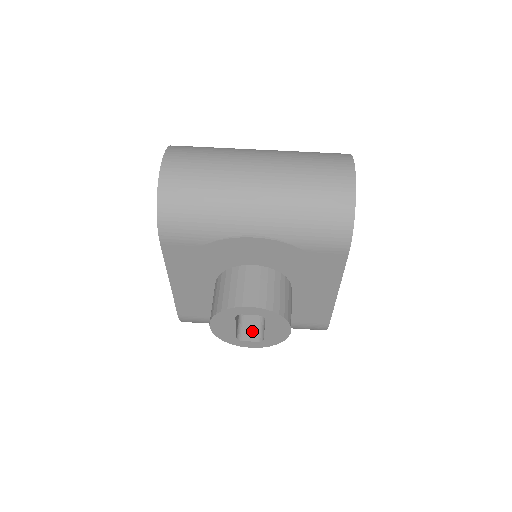
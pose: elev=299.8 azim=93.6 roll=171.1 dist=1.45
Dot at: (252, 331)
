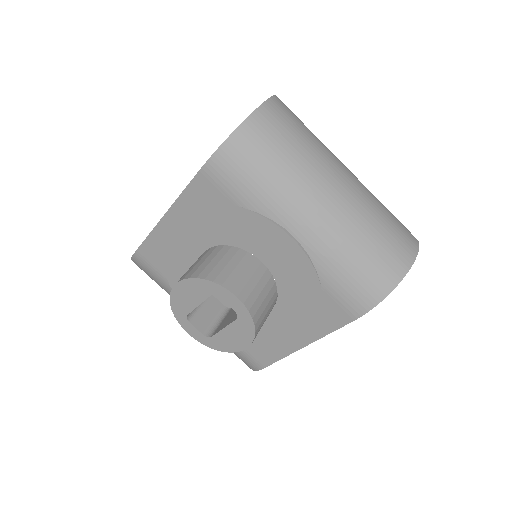
Dot at: (204, 320)
